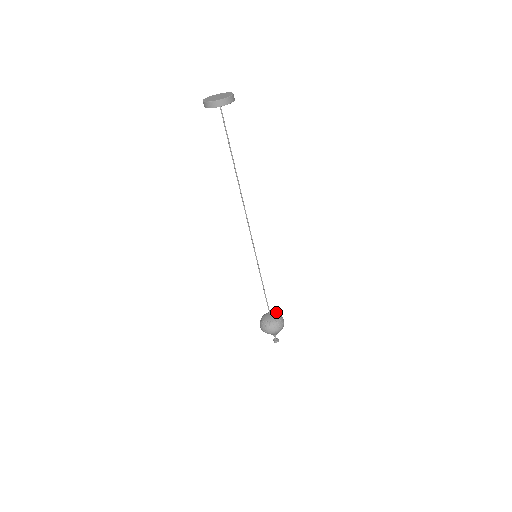
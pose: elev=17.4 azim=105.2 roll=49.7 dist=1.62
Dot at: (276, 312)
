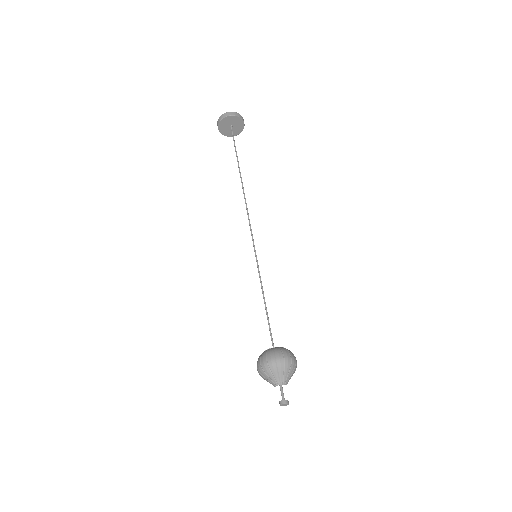
Dot at: occluded
